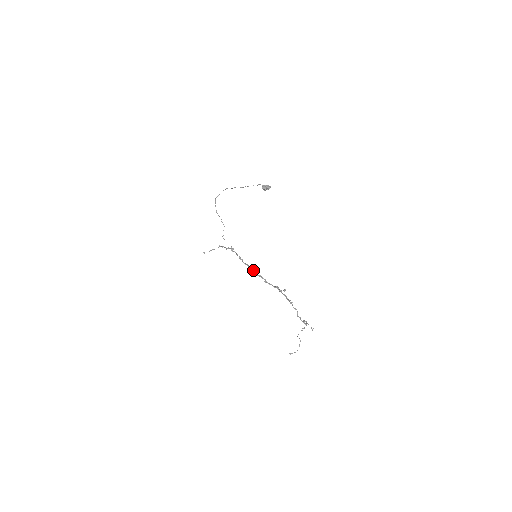
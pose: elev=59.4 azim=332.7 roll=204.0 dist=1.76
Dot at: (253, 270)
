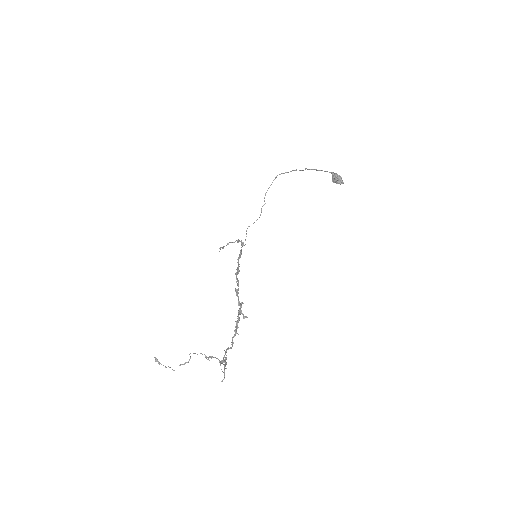
Dot at: (238, 272)
